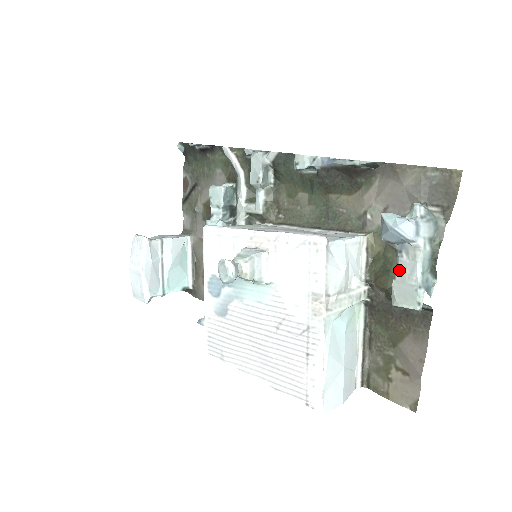
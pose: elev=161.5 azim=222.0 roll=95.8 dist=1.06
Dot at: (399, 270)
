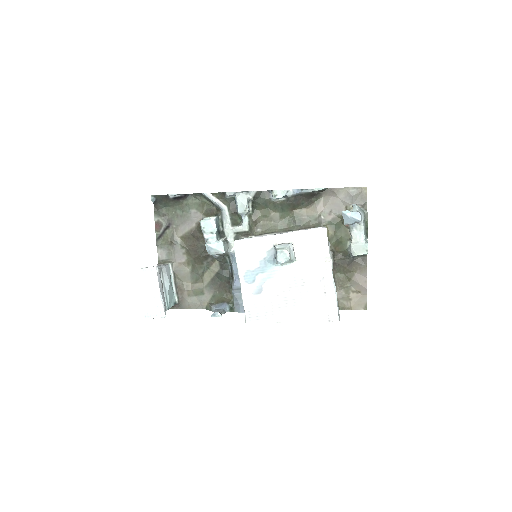
Dot at: (353, 238)
